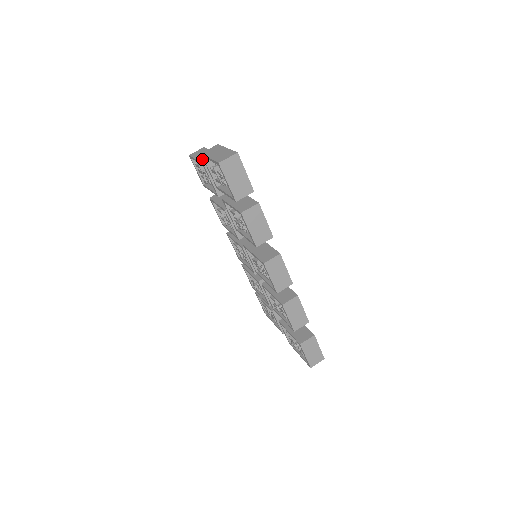
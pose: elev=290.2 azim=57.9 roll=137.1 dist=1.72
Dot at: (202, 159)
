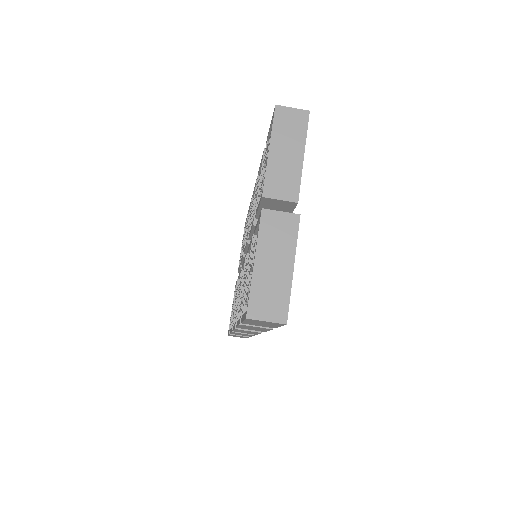
Dot at: (273, 173)
